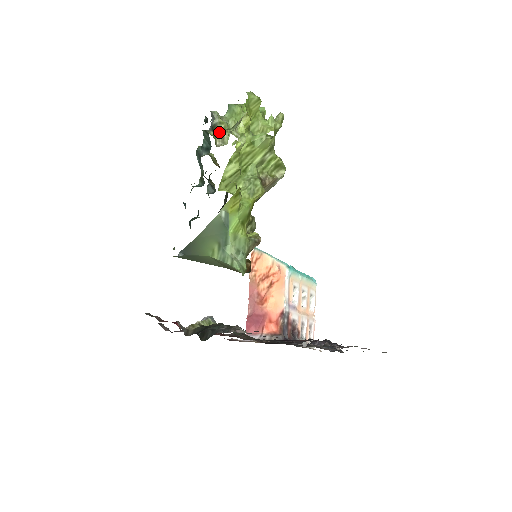
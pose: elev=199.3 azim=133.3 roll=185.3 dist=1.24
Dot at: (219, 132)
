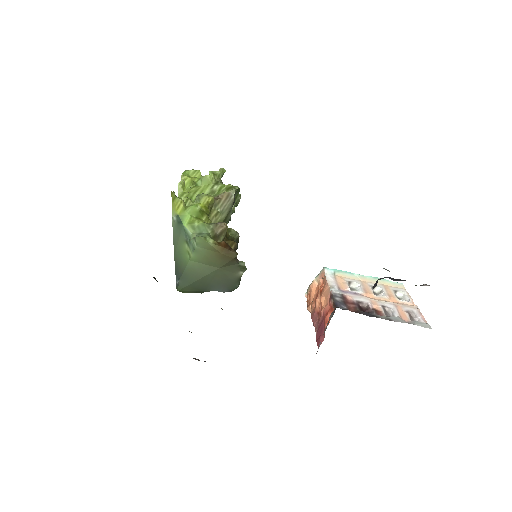
Dot at: occluded
